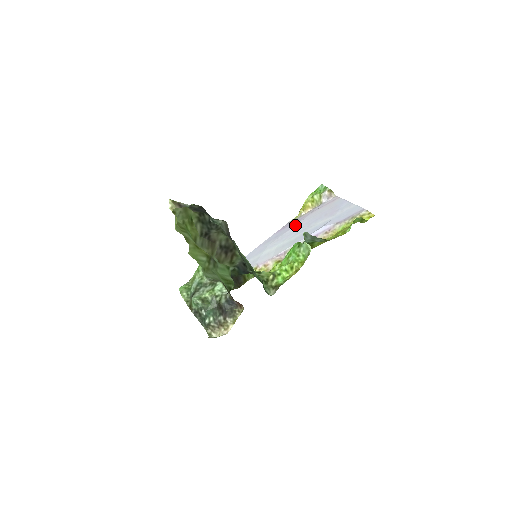
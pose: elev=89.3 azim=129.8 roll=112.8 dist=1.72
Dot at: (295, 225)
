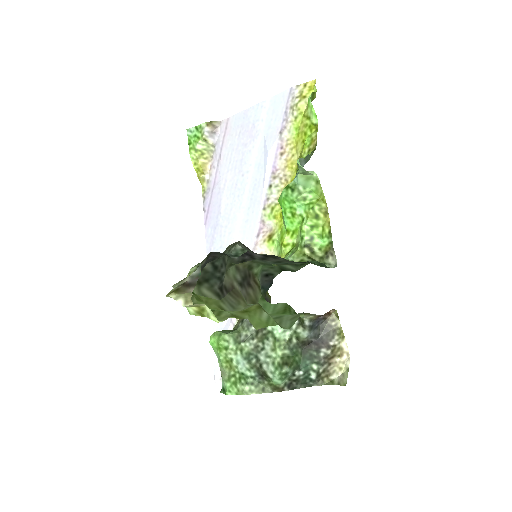
Dot at: (220, 193)
